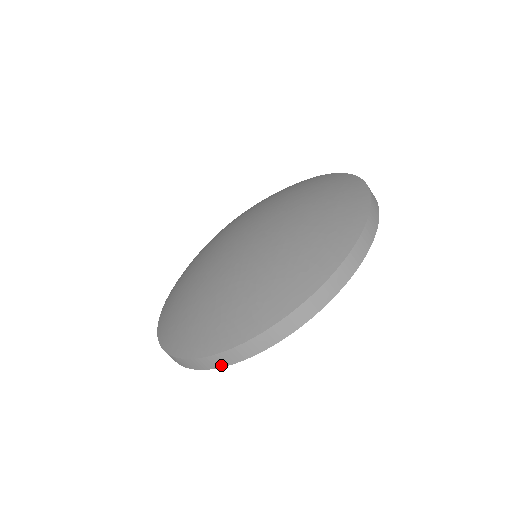
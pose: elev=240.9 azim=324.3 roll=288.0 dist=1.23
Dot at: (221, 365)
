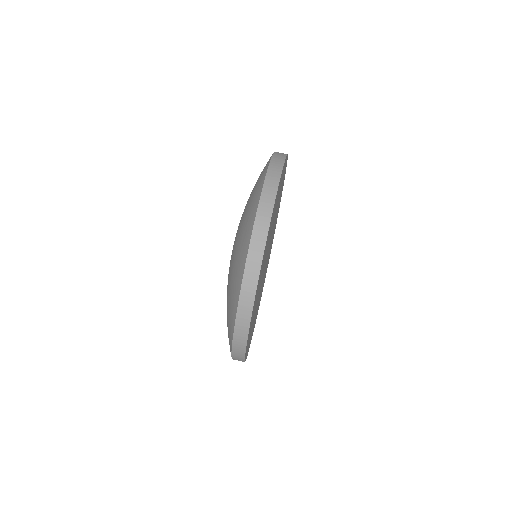
Dot at: (269, 216)
